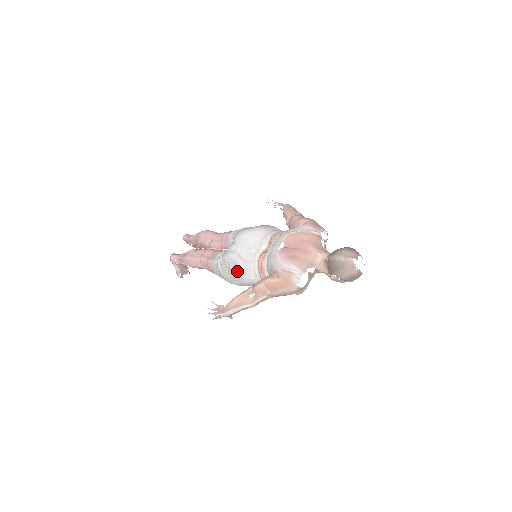
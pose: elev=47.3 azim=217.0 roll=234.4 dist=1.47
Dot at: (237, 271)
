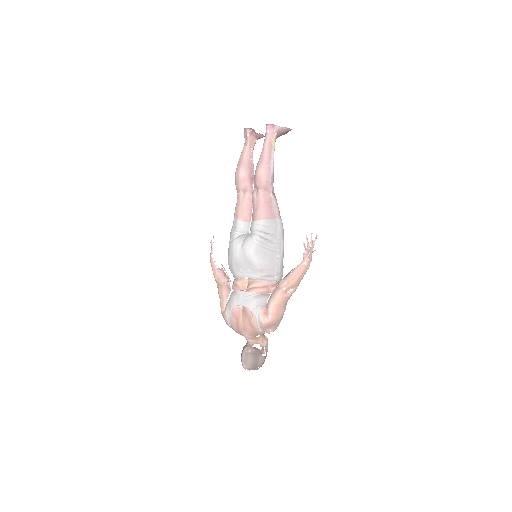
Dot at: occluded
